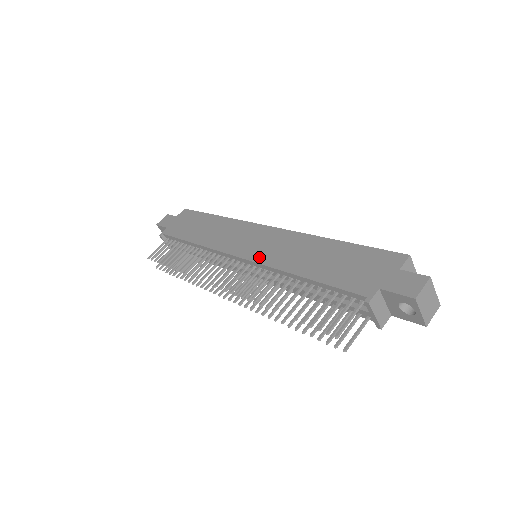
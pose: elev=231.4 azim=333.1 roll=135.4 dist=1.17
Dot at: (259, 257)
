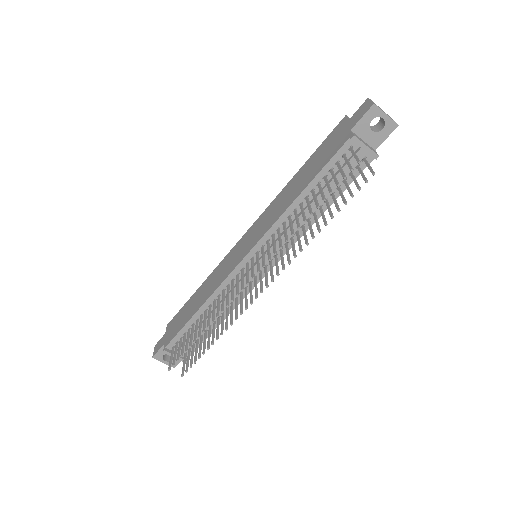
Dot at: (259, 236)
